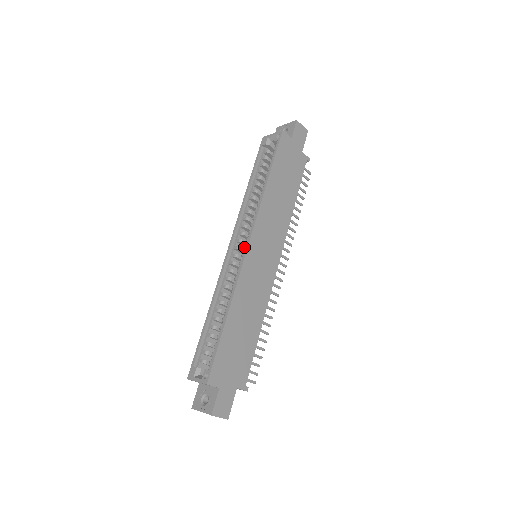
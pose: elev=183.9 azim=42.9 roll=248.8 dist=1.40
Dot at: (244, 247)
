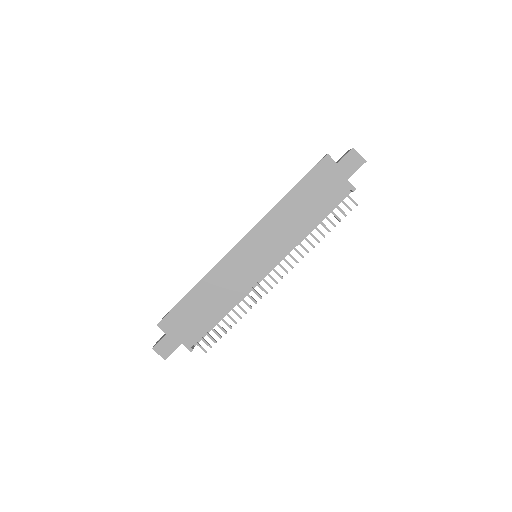
Dot at: occluded
